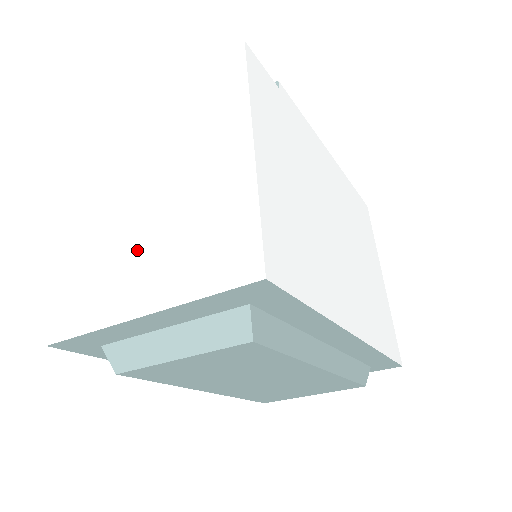
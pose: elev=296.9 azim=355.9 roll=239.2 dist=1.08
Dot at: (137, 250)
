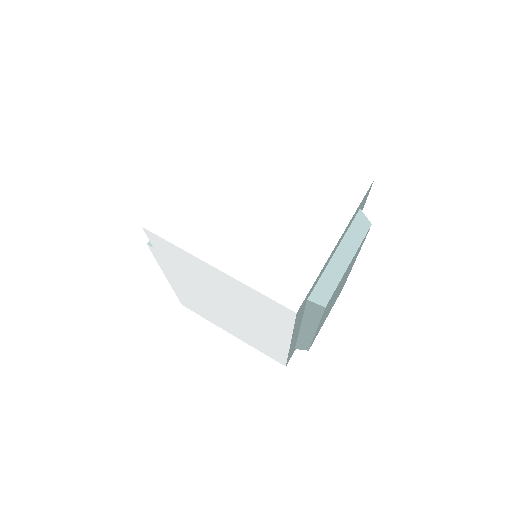
Dot at: (294, 225)
